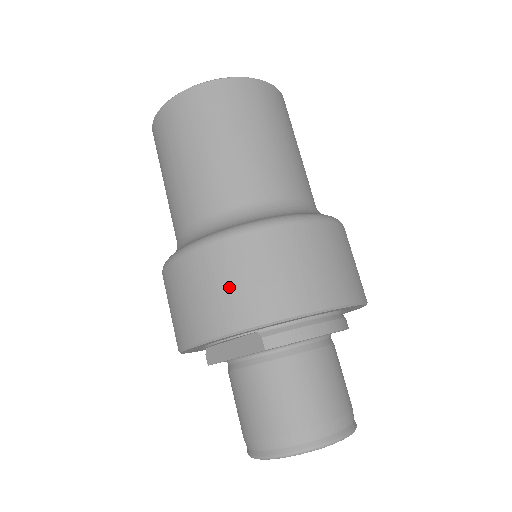
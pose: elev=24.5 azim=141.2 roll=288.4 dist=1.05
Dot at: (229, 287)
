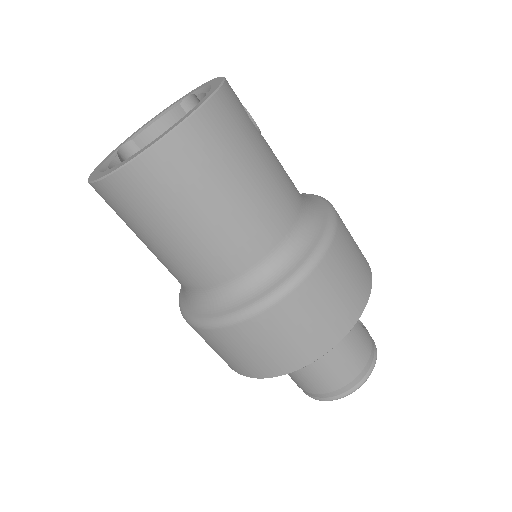
Dot at: (219, 353)
